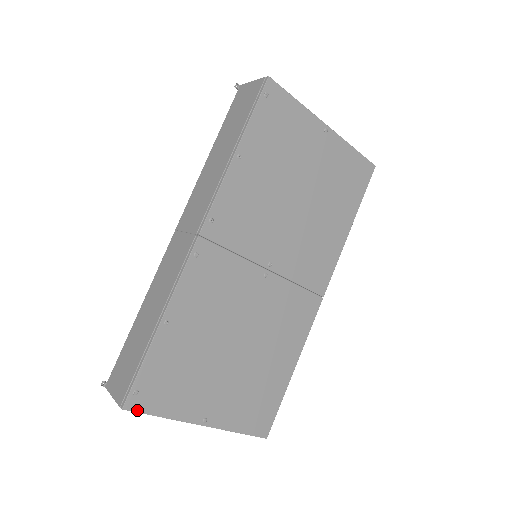
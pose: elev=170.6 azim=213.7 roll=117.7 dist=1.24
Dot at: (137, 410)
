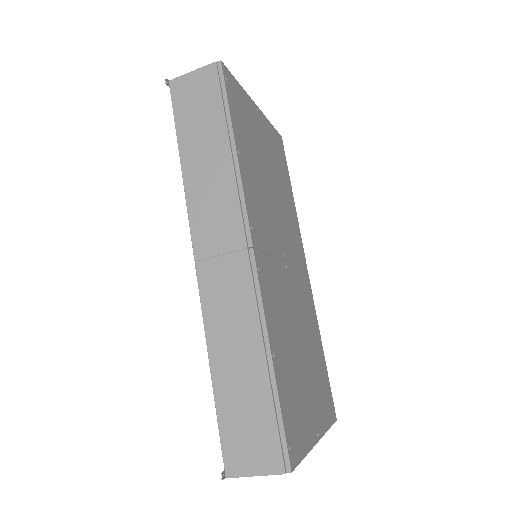
Dot at: (296, 464)
